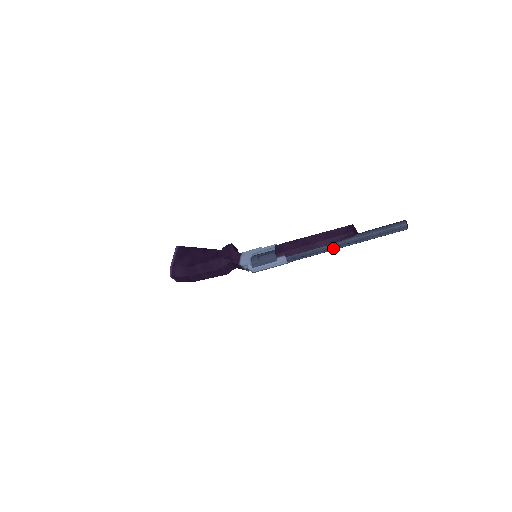
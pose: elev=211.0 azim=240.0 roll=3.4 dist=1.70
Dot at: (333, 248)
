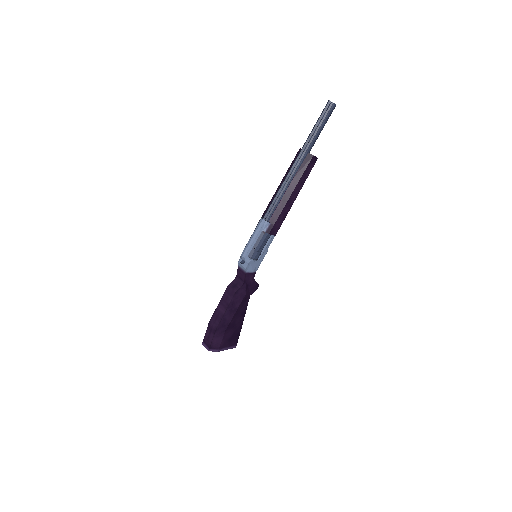
Dot at: (289, 172)
